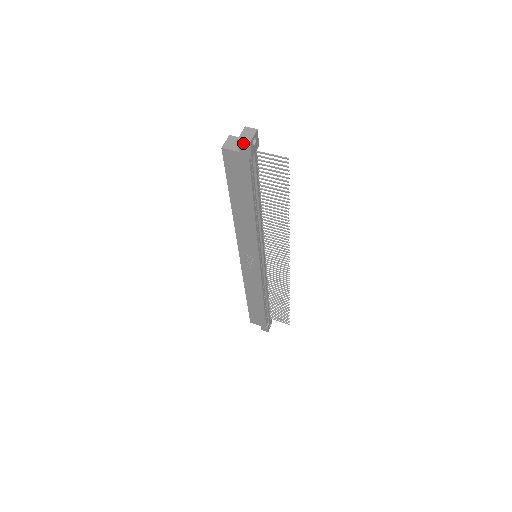
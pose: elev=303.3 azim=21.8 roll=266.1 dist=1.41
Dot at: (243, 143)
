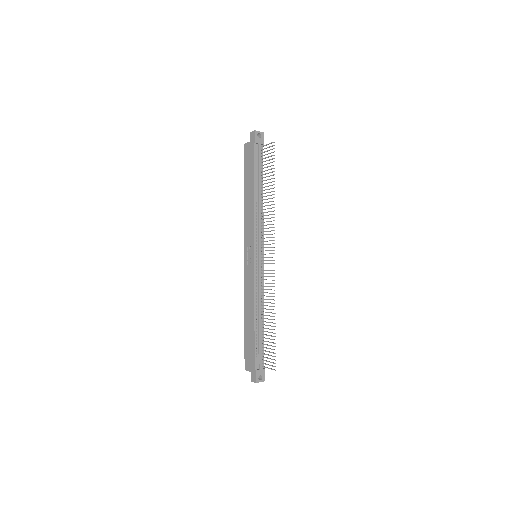
Dot at: (252, 133)
